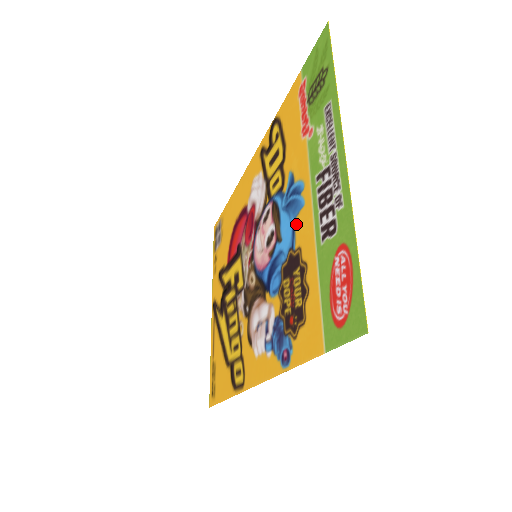
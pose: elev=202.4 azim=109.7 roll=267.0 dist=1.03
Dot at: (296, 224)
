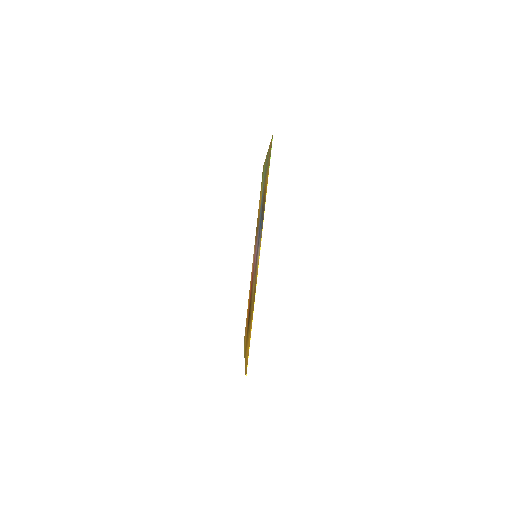
Dot at: (262, 198)
